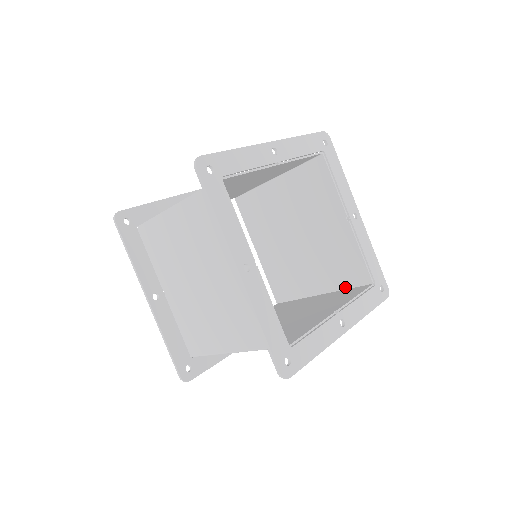
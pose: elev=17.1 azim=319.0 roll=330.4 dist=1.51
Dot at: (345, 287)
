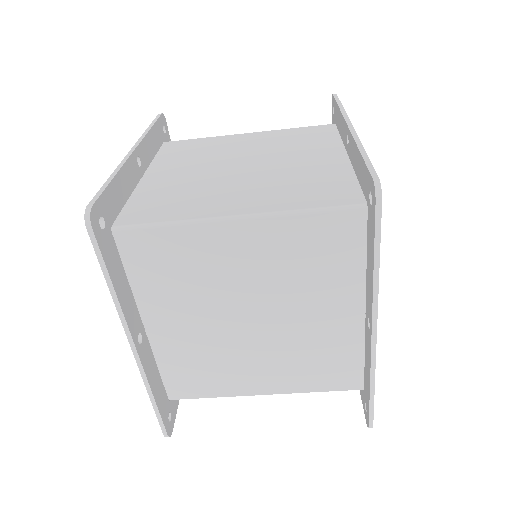
Dot at: occluded
